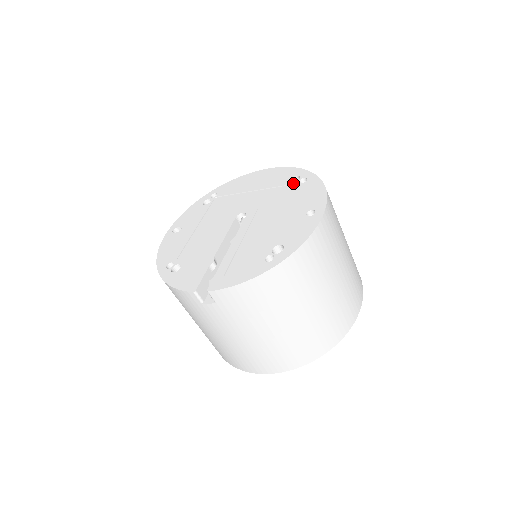
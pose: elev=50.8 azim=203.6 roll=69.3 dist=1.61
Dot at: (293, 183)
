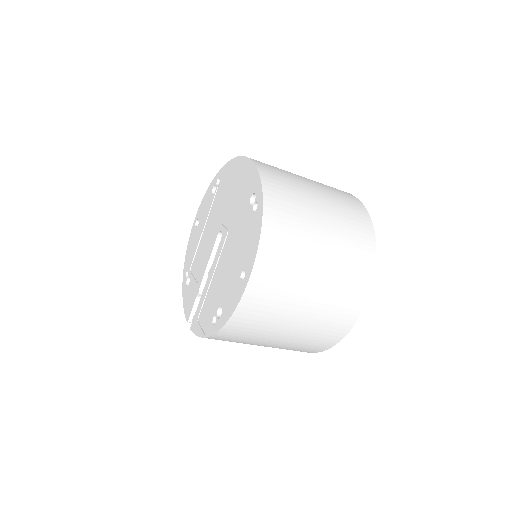
Dot at: (249, 207)
